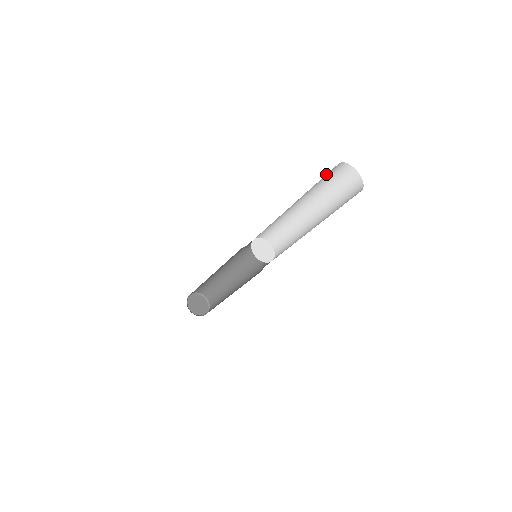
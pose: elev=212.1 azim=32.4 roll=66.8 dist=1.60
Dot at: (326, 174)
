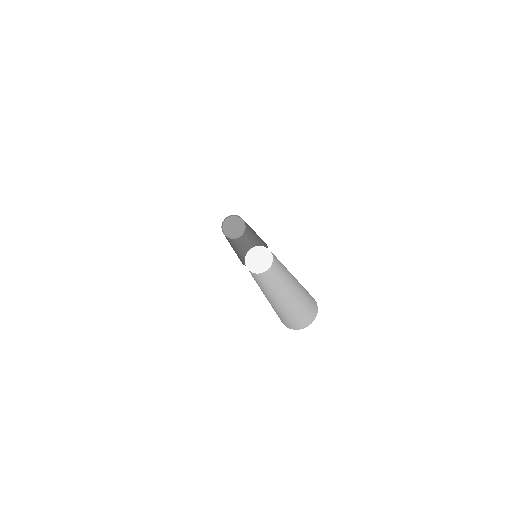
Dot at: occluded
